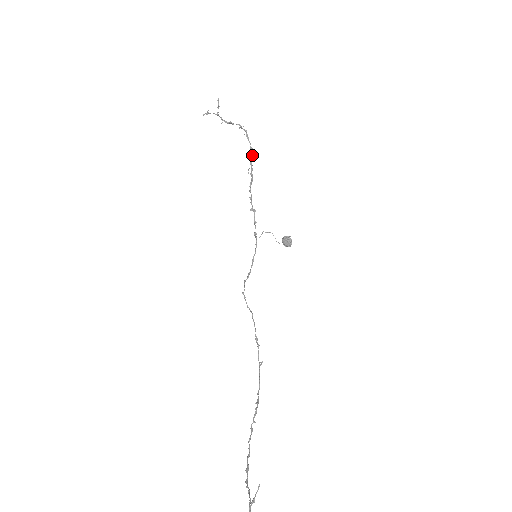
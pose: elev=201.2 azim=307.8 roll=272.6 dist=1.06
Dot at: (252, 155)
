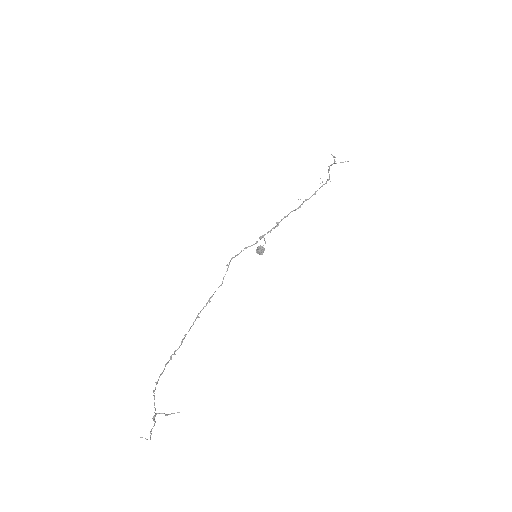
Dot at: occluded
